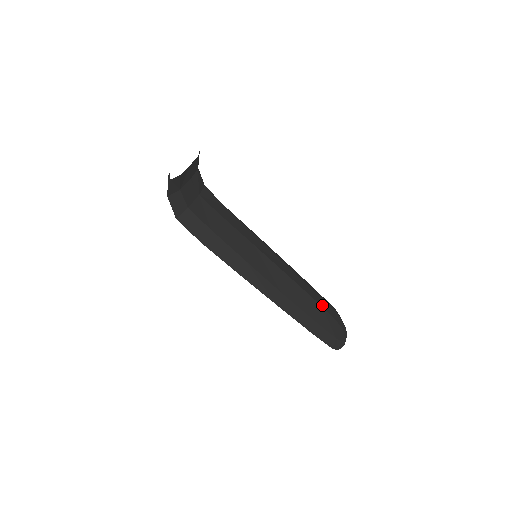
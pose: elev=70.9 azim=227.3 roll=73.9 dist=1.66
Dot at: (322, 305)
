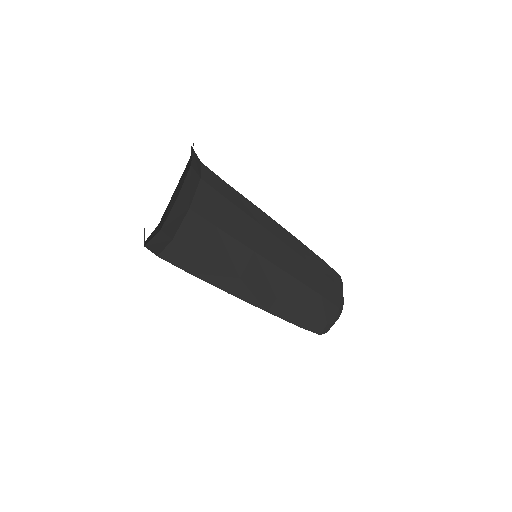
Dot at: (322, 292)
